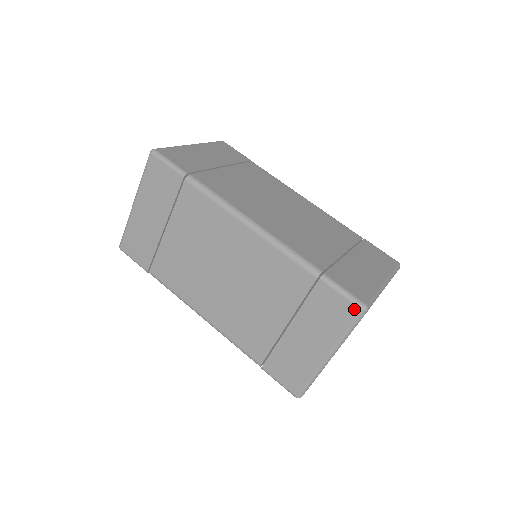
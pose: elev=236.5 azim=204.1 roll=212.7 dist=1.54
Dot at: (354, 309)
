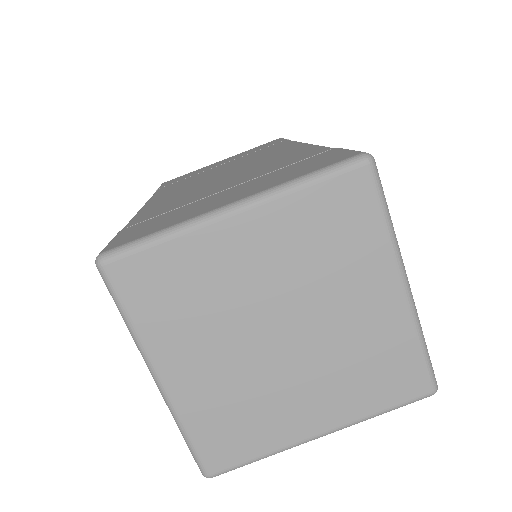
Dot at: (350, 155)
